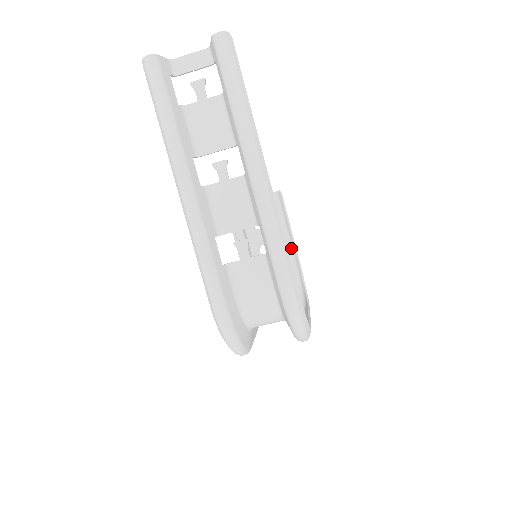
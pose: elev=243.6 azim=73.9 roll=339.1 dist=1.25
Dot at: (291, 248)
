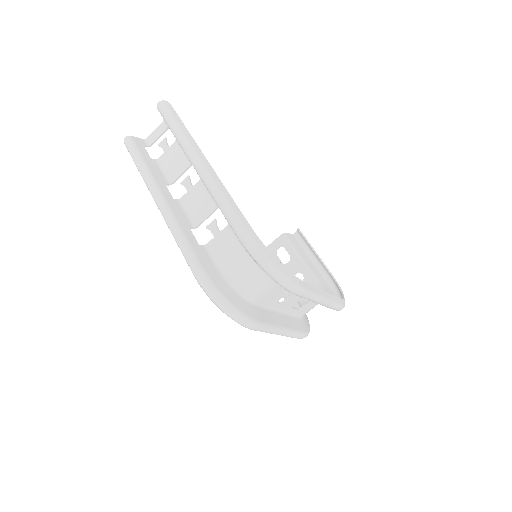
Dot at: (325, 271)
